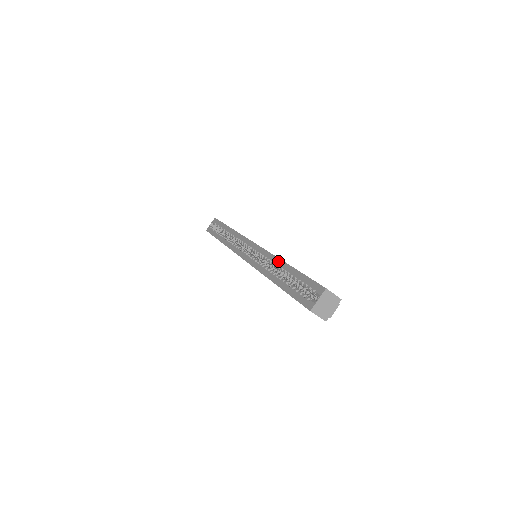
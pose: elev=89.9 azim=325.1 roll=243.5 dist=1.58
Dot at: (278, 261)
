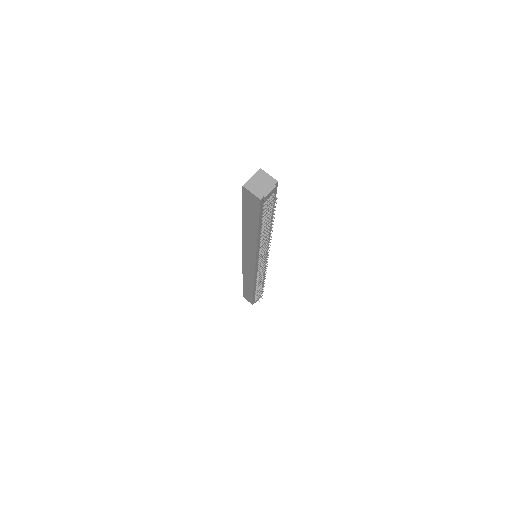
Dot at: occluded
